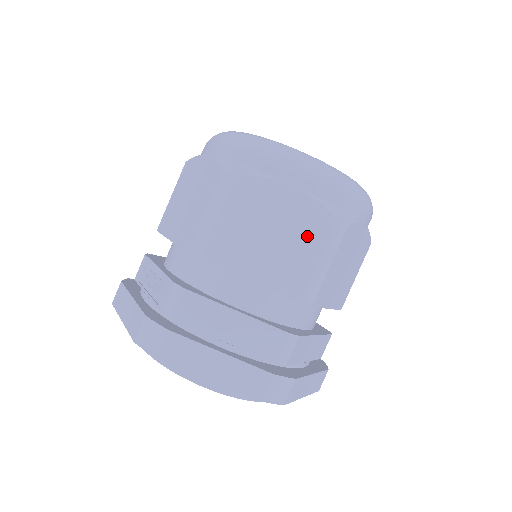
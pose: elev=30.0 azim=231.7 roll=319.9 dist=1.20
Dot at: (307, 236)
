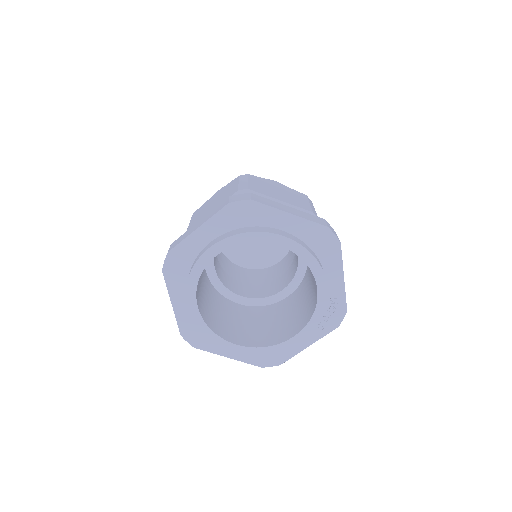
Dot at: (229, 188)
